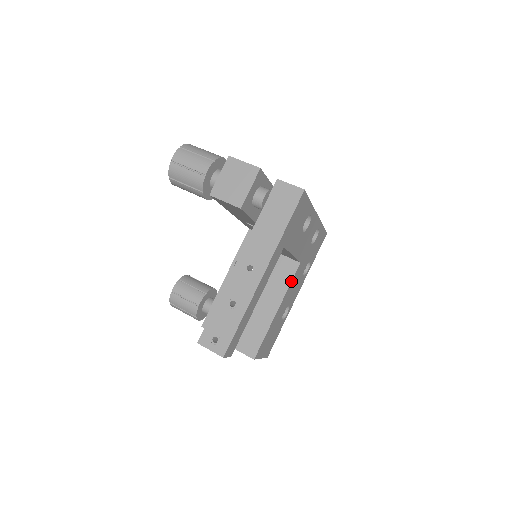
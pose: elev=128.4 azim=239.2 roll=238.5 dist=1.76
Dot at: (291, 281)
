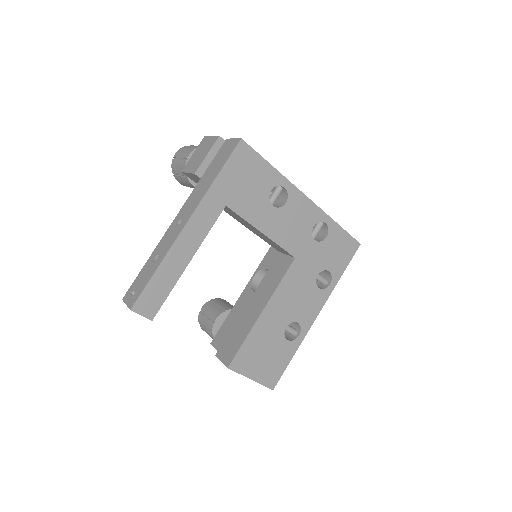
Dot at: (282, 278)
